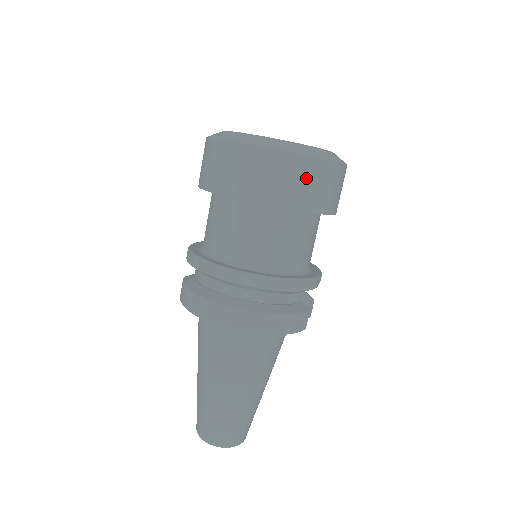
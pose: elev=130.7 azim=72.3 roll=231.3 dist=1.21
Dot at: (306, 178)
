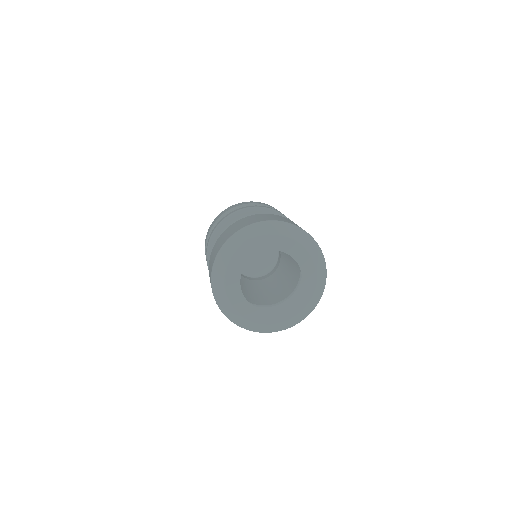
Dot at: occluded
